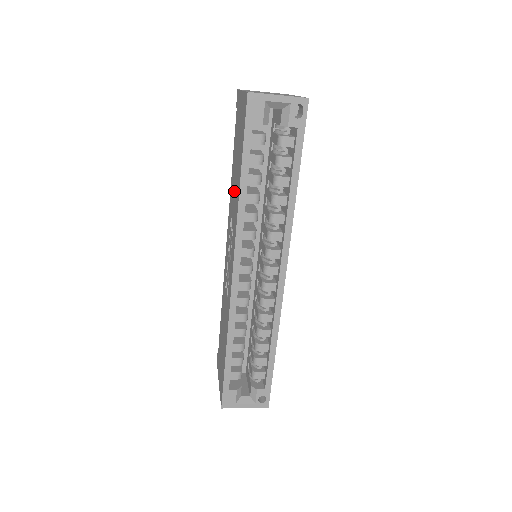
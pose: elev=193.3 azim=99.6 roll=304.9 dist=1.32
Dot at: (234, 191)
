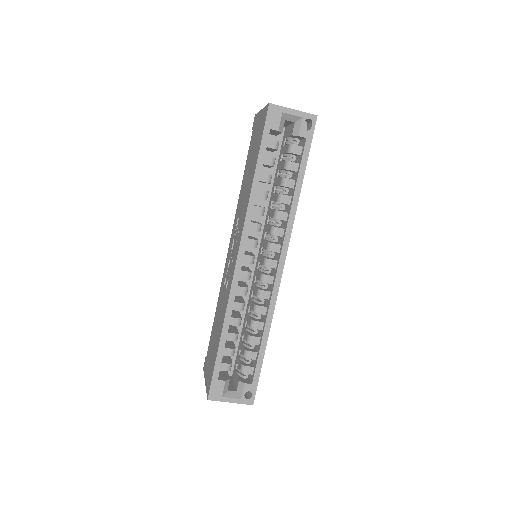
Dot at: (245, 192)
